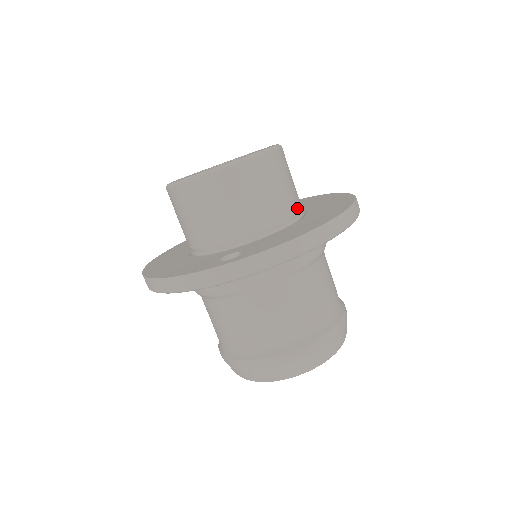
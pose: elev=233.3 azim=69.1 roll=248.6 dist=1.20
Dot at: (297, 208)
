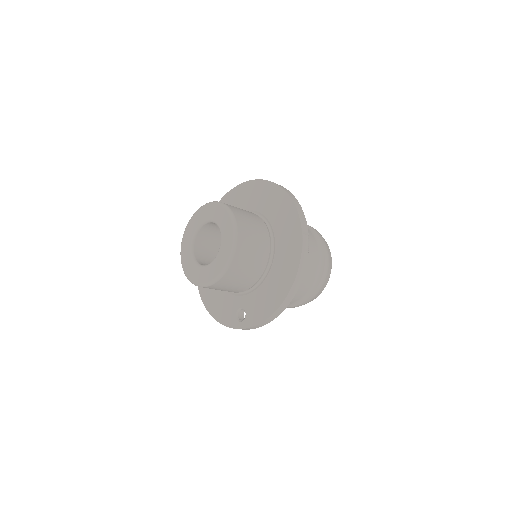
Dot at: (266, 258)
